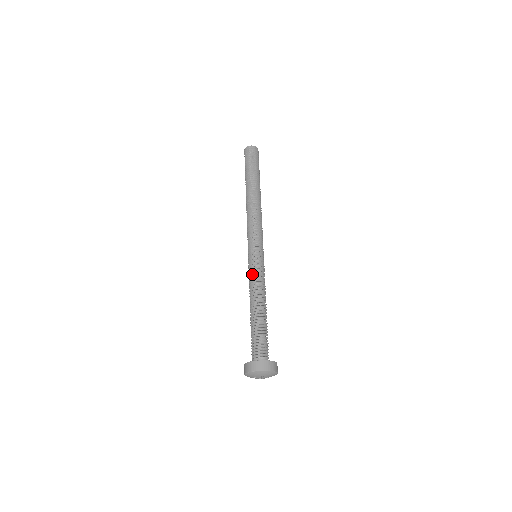
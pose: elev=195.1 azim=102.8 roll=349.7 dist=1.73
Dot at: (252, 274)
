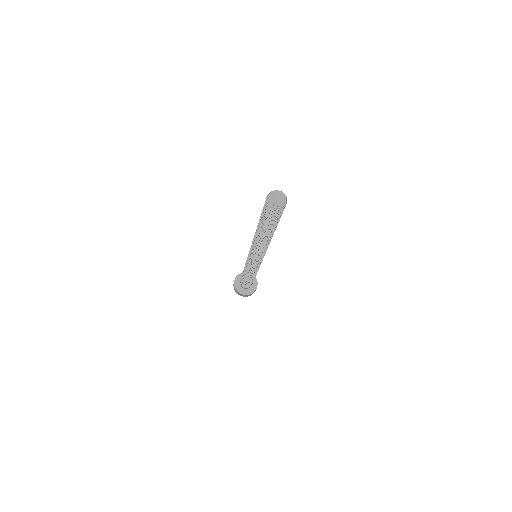
Dot at: (249, 267)
